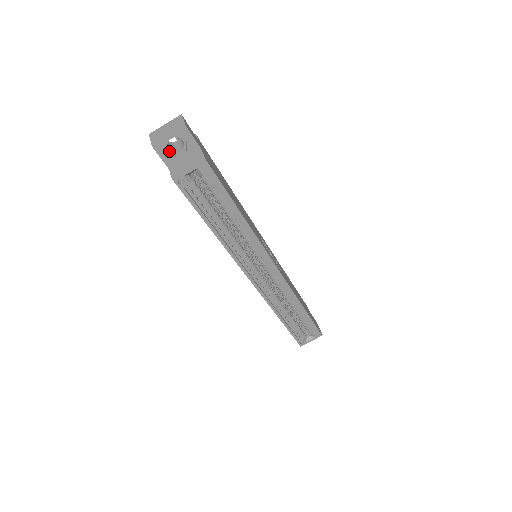
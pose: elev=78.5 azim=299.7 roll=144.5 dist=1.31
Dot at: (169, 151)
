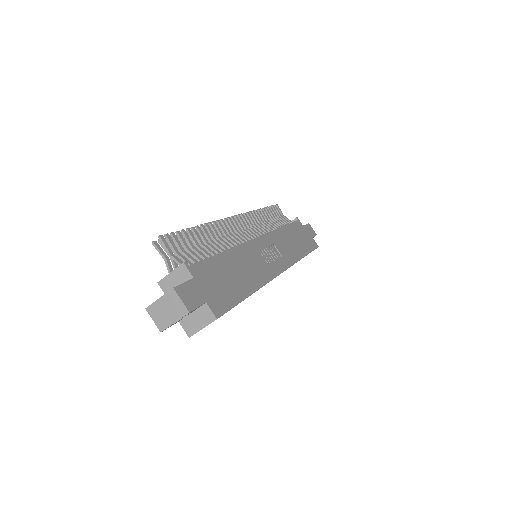
Dot at: occluded
